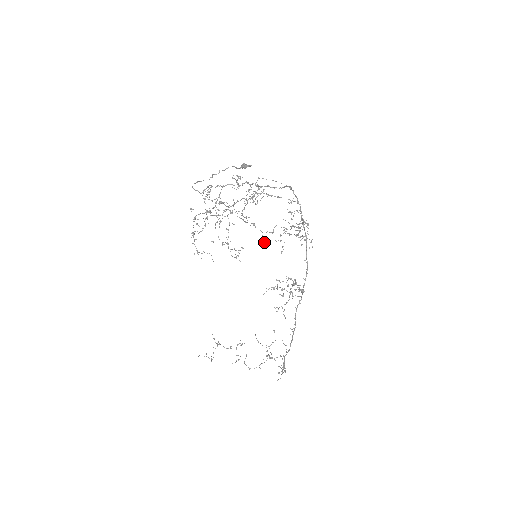
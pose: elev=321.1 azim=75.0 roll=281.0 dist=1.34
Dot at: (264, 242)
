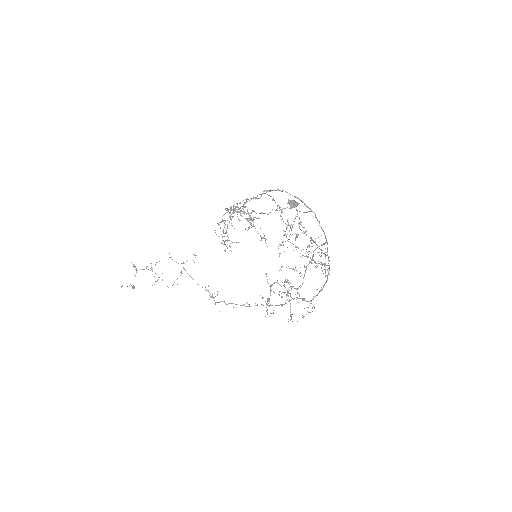
Dot at: occluded
